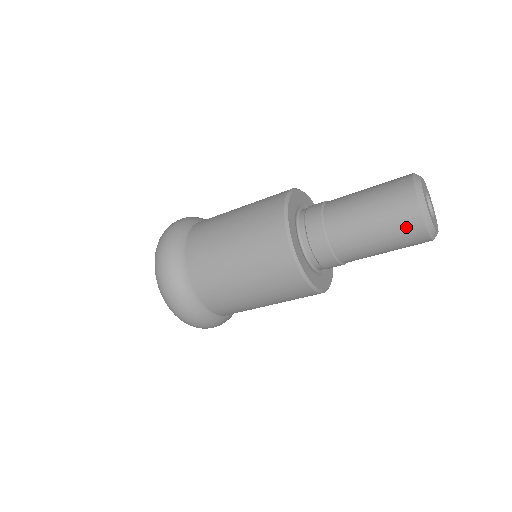
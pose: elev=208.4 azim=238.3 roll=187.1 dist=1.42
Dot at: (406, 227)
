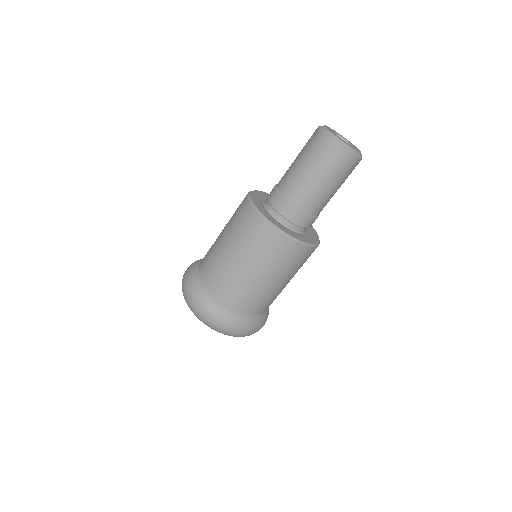
Dot at: (341, 165)
